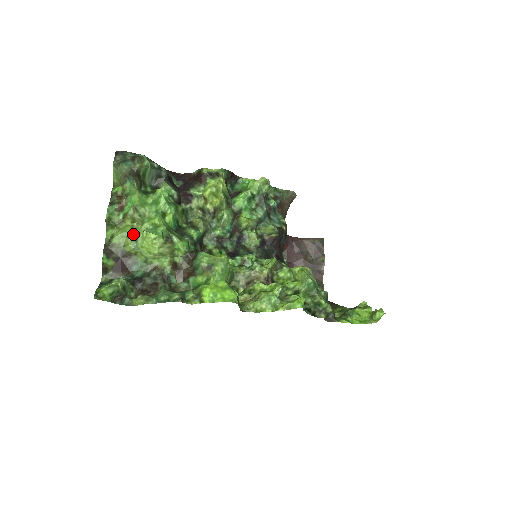
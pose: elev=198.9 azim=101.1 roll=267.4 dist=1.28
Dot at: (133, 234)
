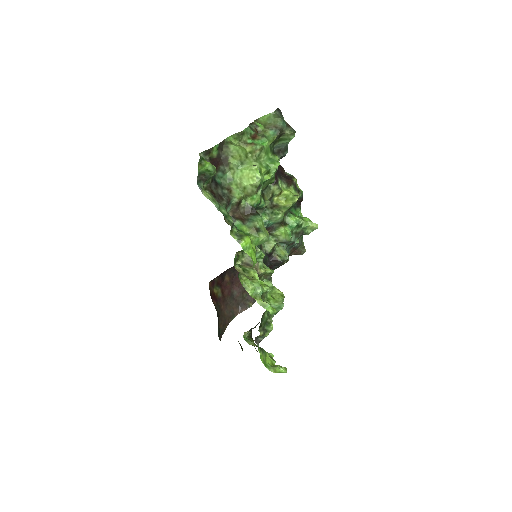
Dot at: (244, 158)
